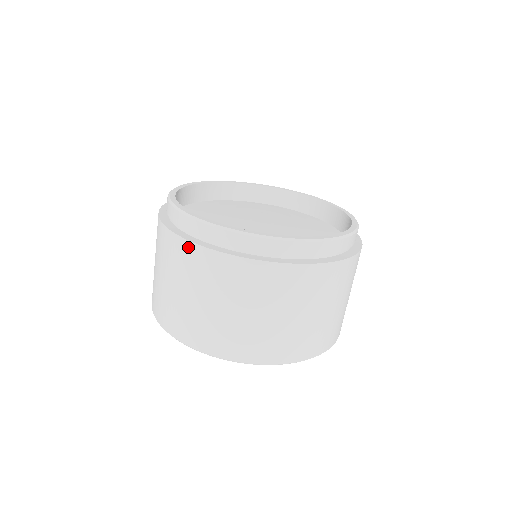
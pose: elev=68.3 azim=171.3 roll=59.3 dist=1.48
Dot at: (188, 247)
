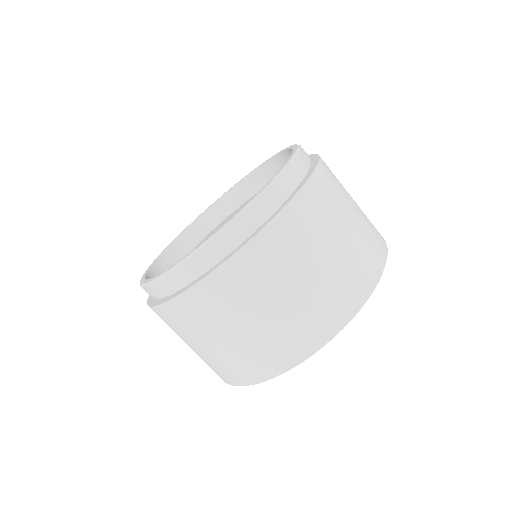
Dot at: (186, 299)
